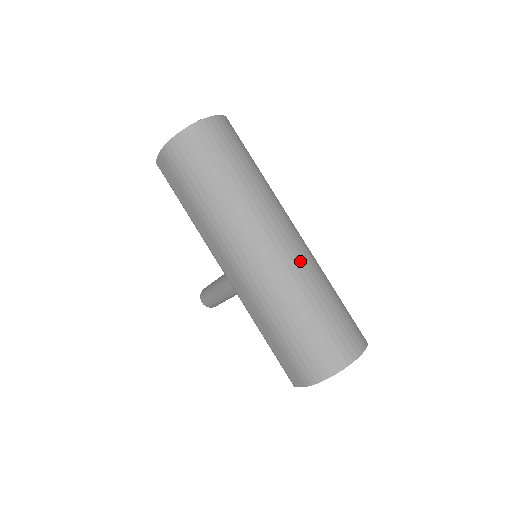
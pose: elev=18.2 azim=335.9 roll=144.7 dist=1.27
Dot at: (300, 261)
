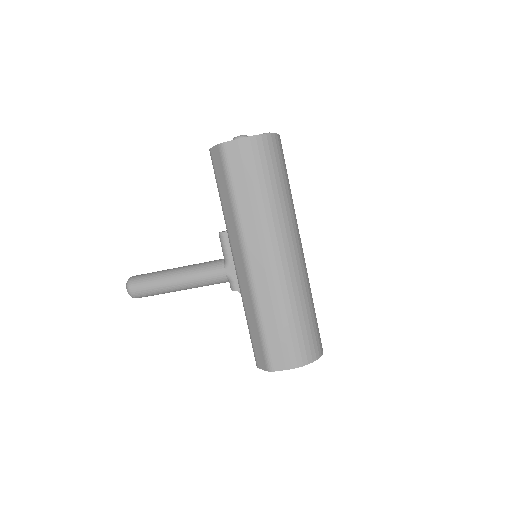
Dot at: (306, 269)
